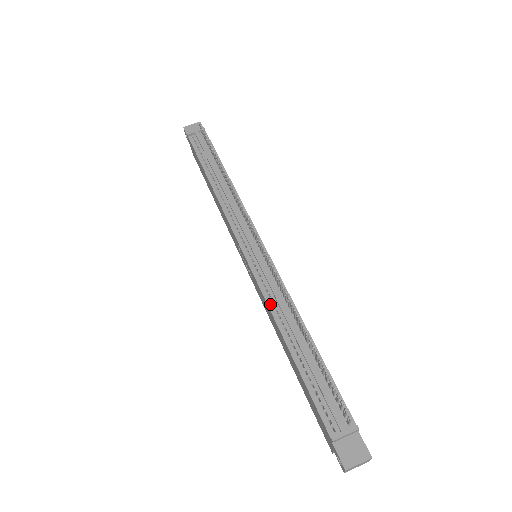
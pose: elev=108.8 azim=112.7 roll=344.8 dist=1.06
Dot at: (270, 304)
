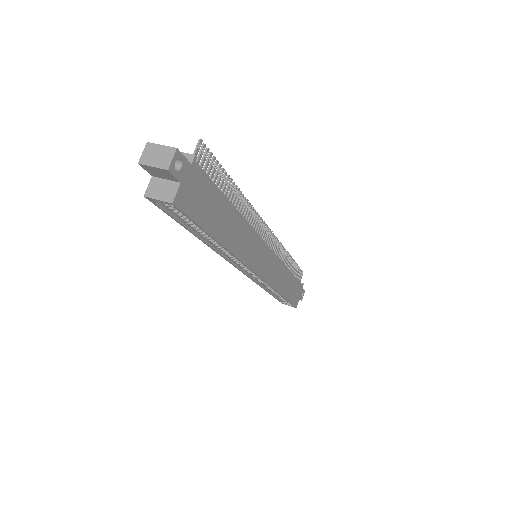
Dot at: occluded
